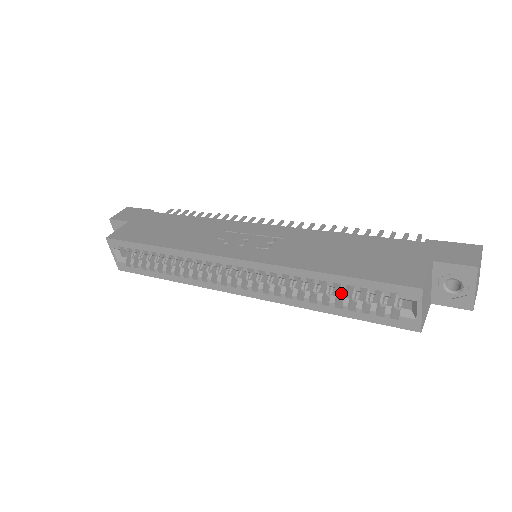
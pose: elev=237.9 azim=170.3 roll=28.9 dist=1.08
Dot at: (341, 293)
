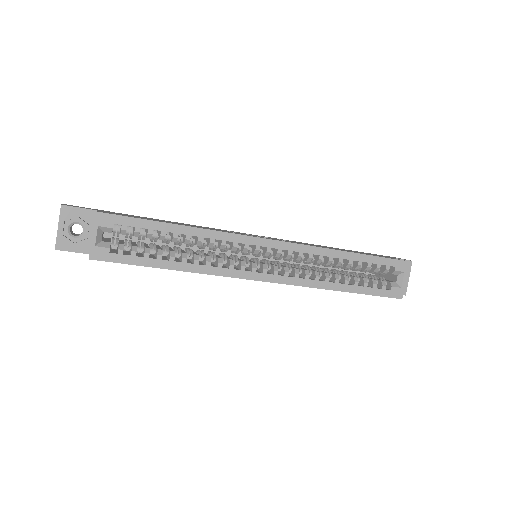
Dot at: (347, 276)
